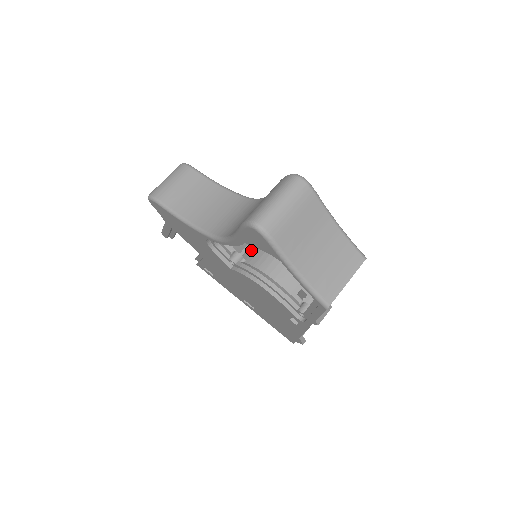
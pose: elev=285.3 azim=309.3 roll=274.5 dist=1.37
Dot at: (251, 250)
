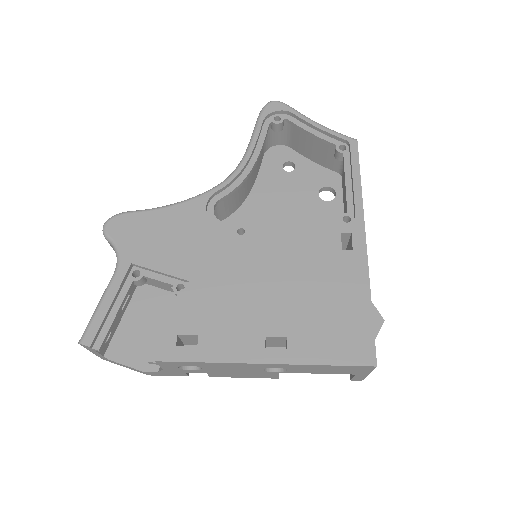
Dot at: occluded
